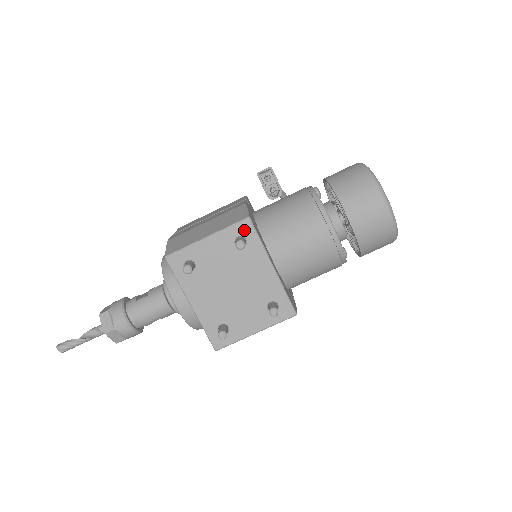
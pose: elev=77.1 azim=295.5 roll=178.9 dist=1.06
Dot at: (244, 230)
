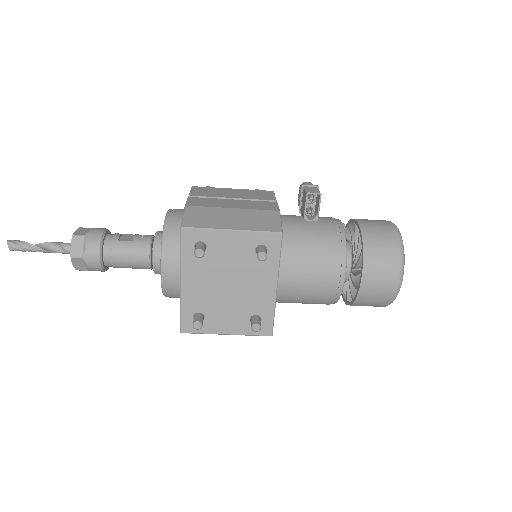
Dot at: (271, 242)
